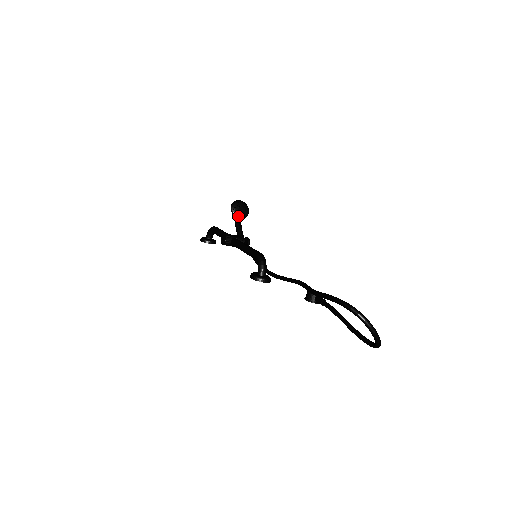
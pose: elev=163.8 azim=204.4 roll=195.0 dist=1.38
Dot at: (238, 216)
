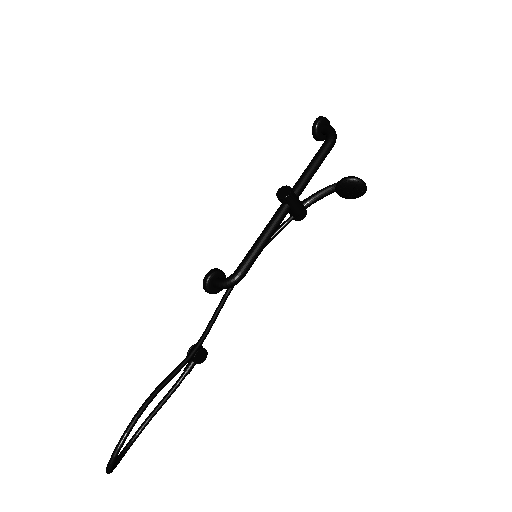
Dot at: (338, 190)
